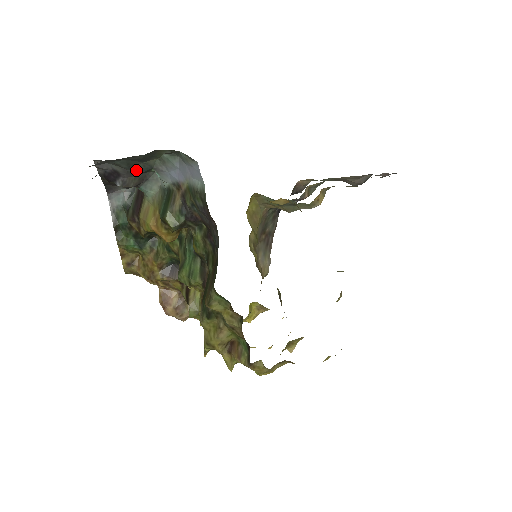
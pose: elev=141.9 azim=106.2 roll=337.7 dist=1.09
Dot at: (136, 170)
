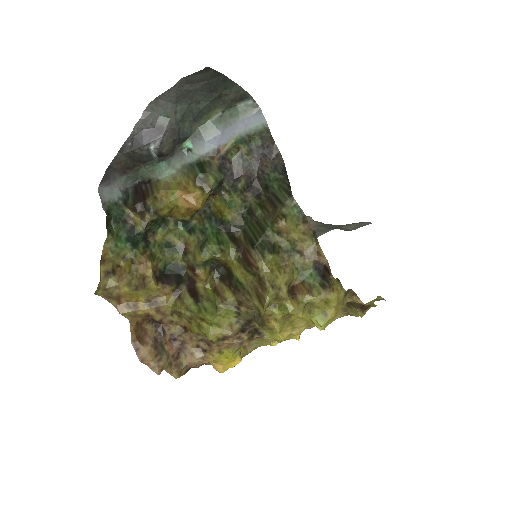
Dot at: (179, 131)
